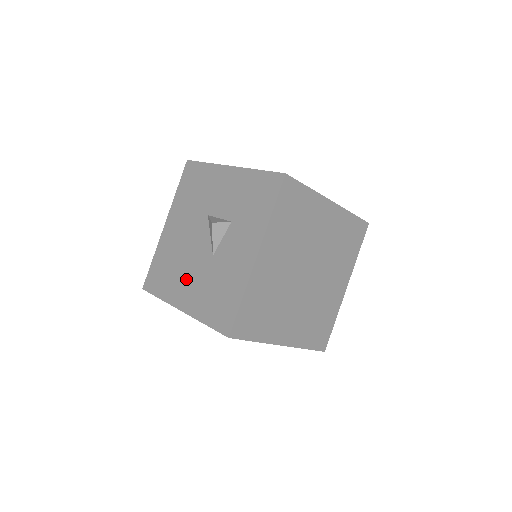
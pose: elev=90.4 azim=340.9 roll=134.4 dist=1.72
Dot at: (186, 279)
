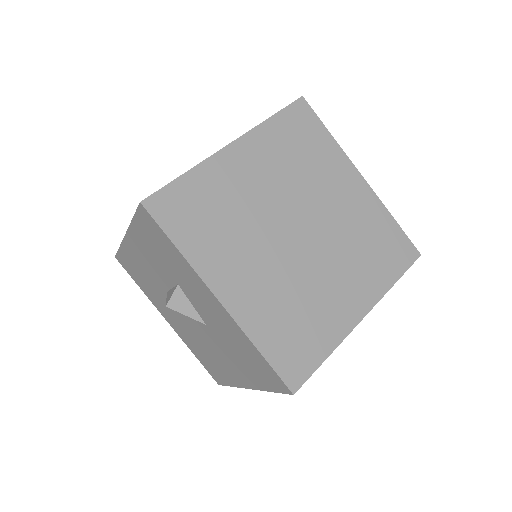
Dot at: (221, 359)
